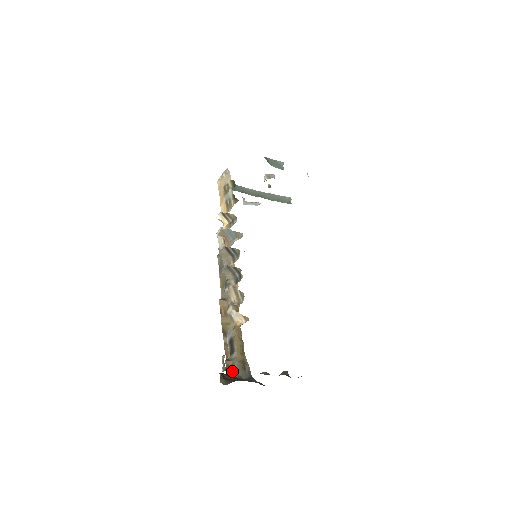
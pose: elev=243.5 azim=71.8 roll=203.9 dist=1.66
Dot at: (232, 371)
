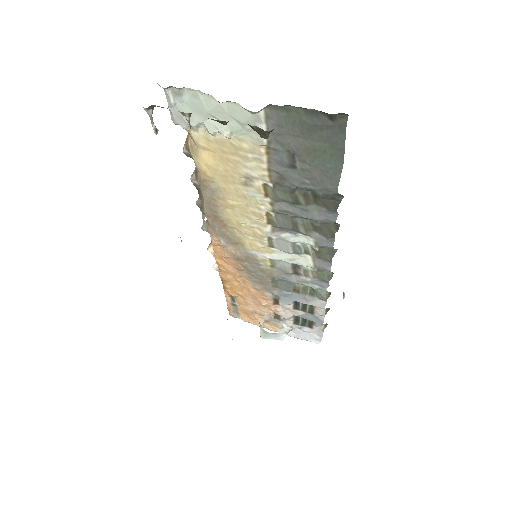
Dot at: occluded
